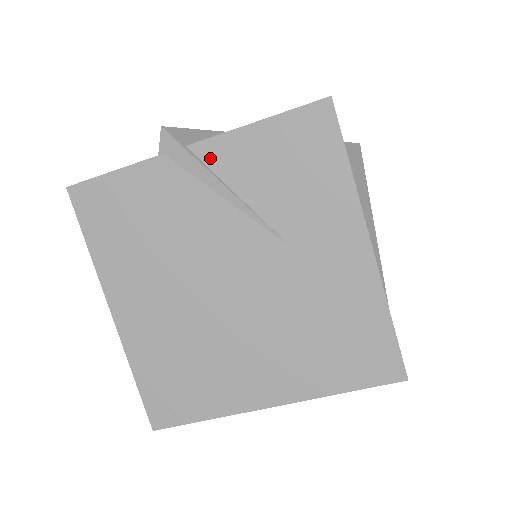
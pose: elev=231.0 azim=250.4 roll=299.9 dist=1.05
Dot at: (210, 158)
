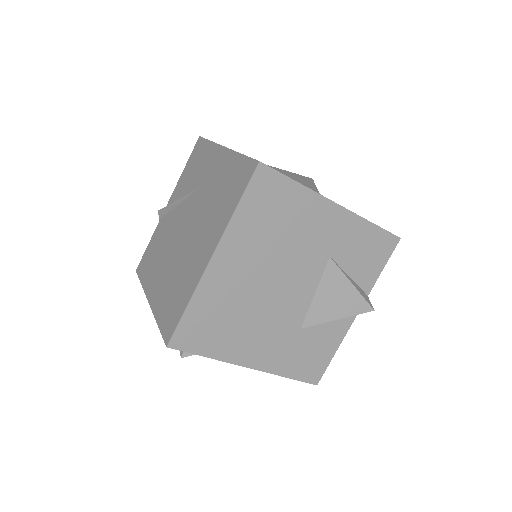
Dot at: (172, 200)
